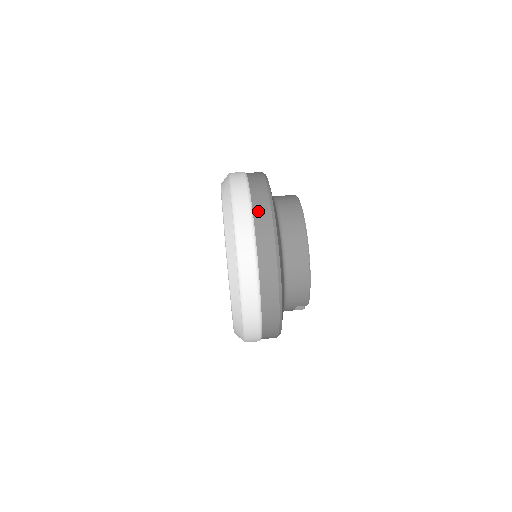
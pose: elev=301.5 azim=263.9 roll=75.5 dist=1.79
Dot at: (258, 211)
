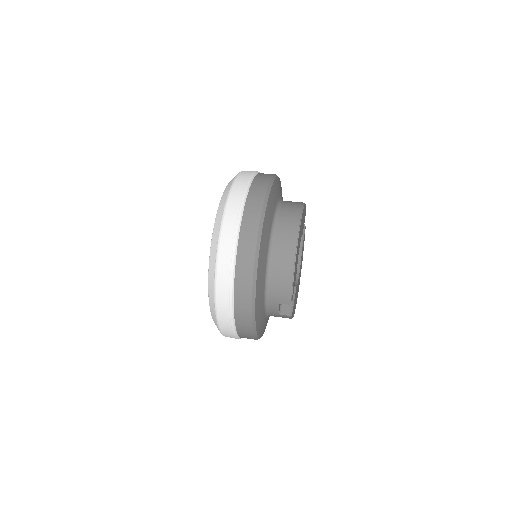
Dot at: (254, 189)
